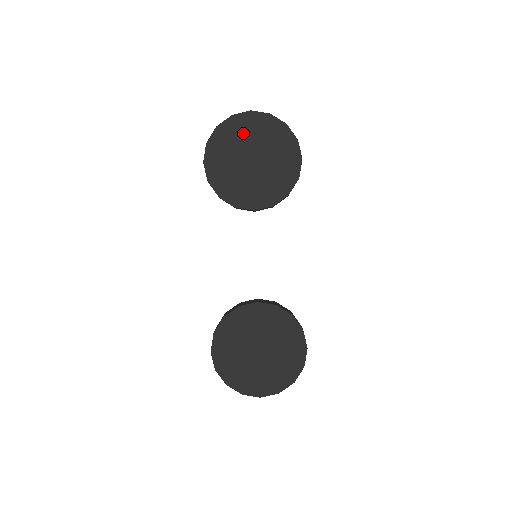
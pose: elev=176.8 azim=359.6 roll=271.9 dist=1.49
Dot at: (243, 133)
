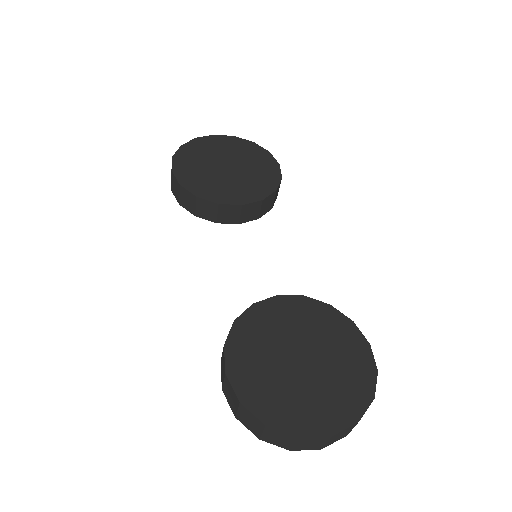
Dot at: (211, 149)
